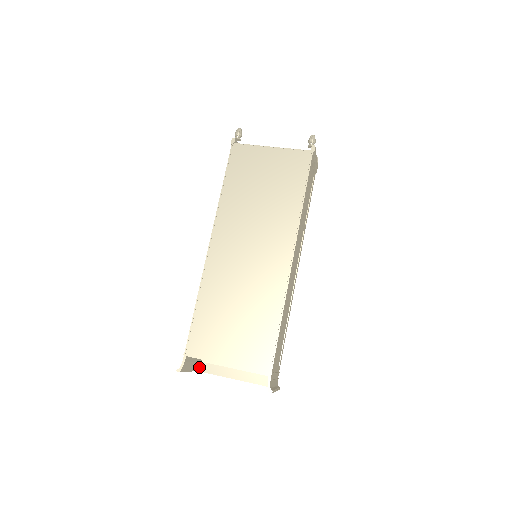
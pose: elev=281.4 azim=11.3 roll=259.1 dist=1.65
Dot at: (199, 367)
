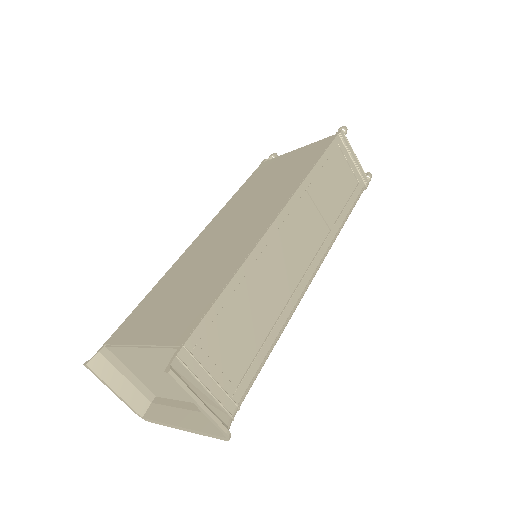
Dot at: (146, 411)
